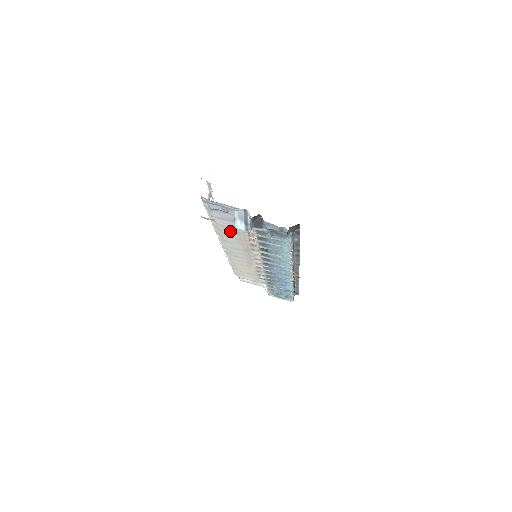
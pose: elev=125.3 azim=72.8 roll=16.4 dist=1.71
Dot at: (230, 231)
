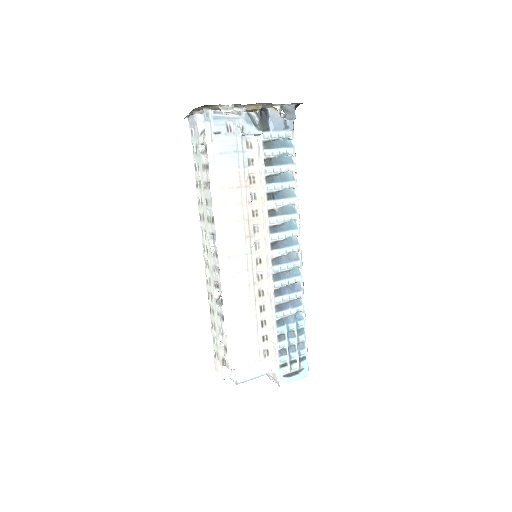
Dot at: (231, 186)
